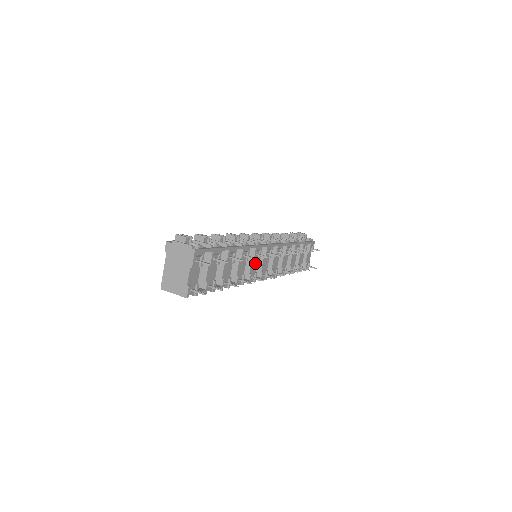
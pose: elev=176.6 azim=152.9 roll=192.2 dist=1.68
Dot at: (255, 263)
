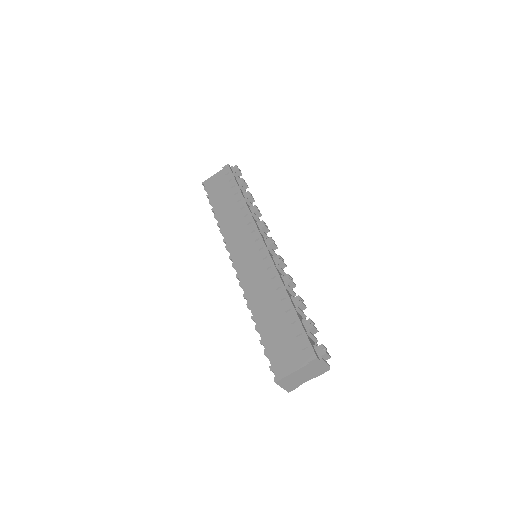
Dot at: occluded
